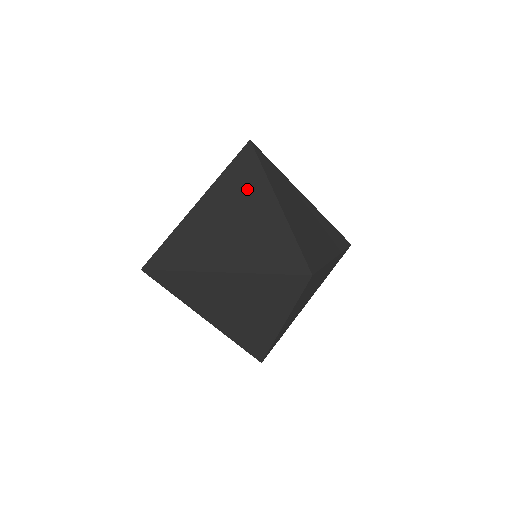
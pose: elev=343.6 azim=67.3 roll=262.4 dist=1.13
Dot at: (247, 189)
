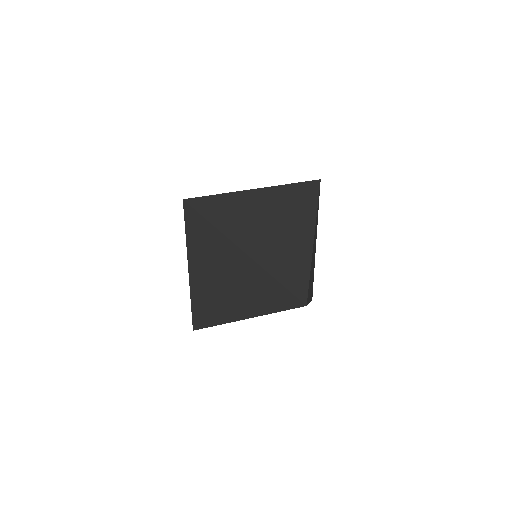
Dot at: occluded
